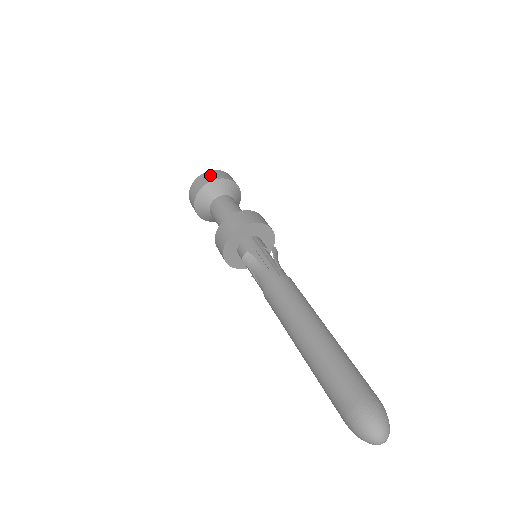
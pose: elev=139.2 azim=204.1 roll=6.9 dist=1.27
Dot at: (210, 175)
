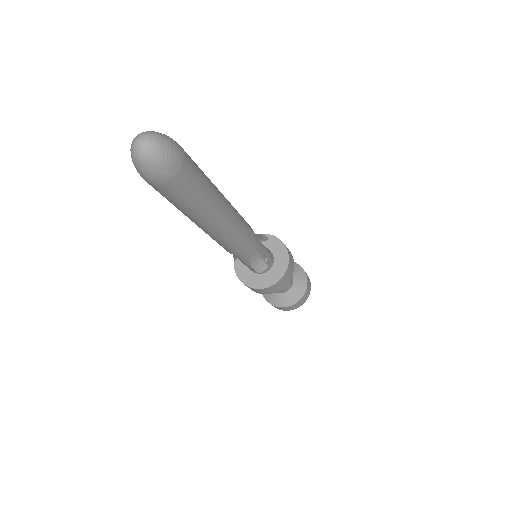
Dot at: occluded
